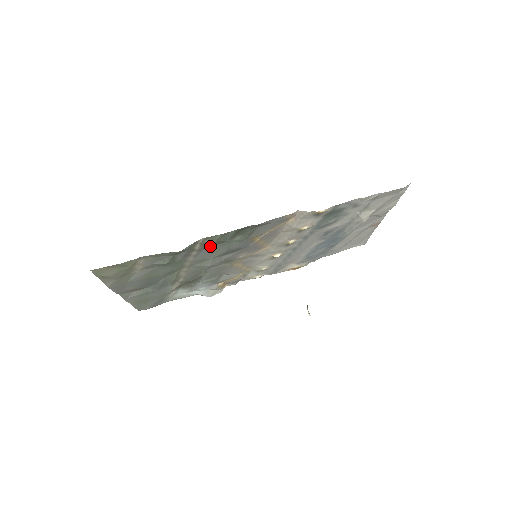
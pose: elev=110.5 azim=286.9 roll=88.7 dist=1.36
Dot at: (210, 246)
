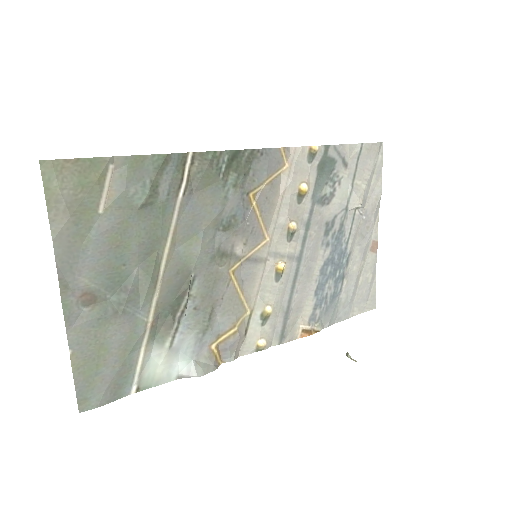
Dot at: (200, 188)
